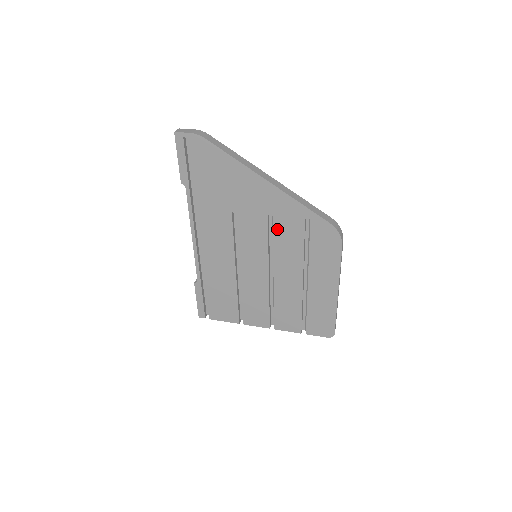
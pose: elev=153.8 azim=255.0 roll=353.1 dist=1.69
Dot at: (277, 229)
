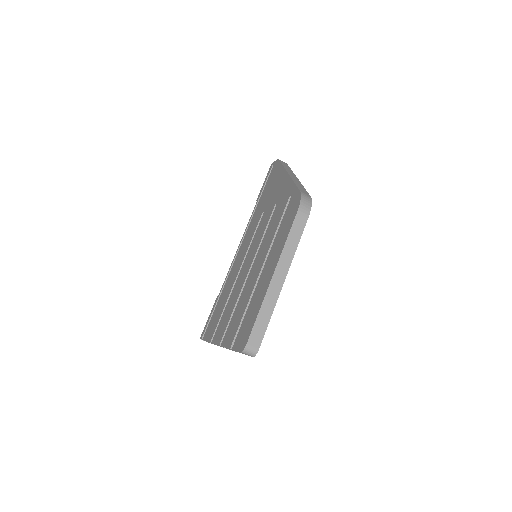
Dot at: (274, 215)
